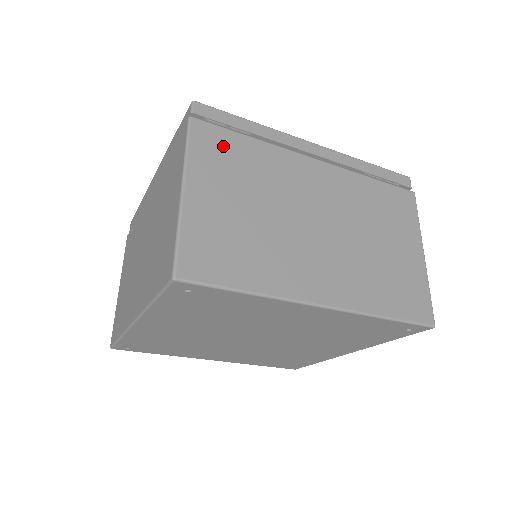
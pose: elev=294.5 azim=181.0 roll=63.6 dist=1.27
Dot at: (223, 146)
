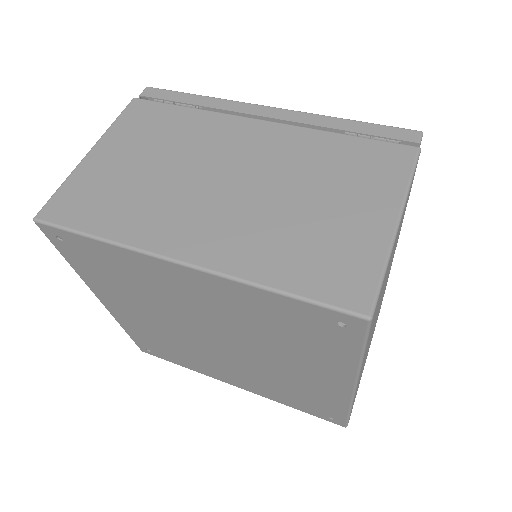
Dot at: (152, 117)
